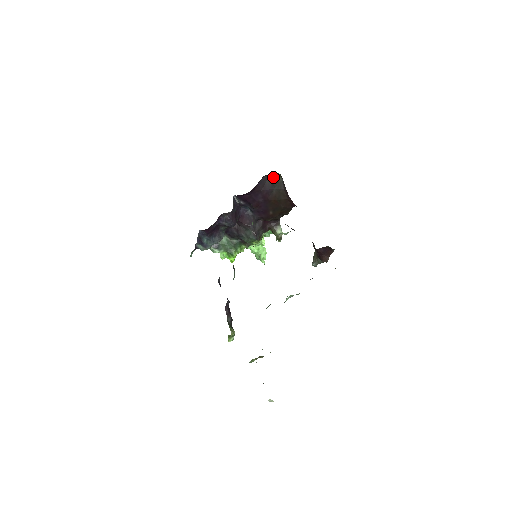
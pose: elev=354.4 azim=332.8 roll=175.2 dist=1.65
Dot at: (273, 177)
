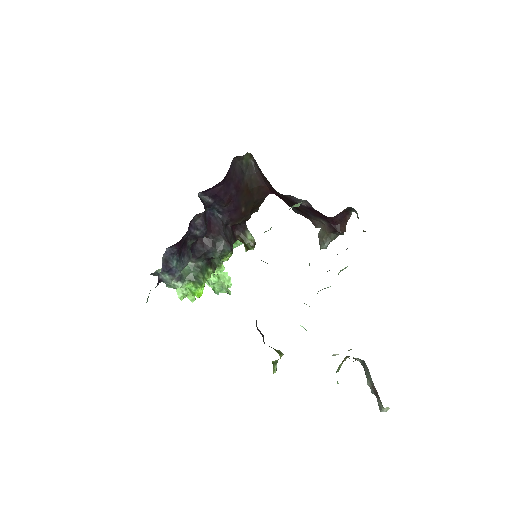
Dot at: (242, 159)
